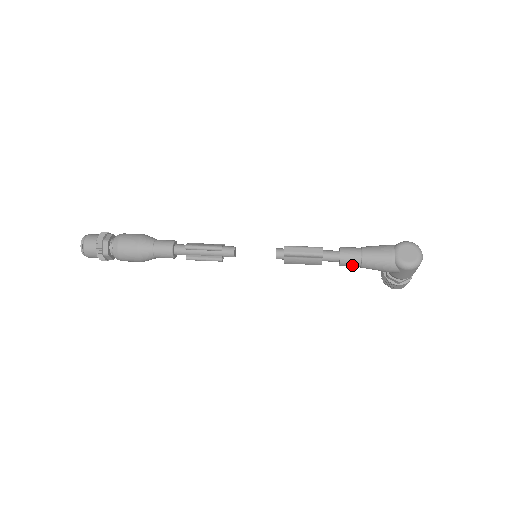
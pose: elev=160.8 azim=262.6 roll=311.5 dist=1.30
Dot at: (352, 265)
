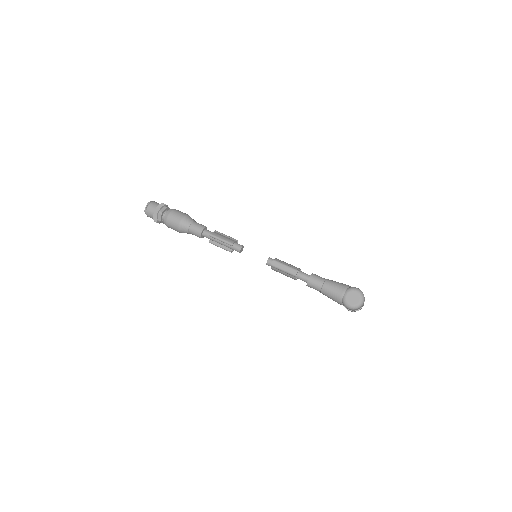
Dot at: (315, 289)
